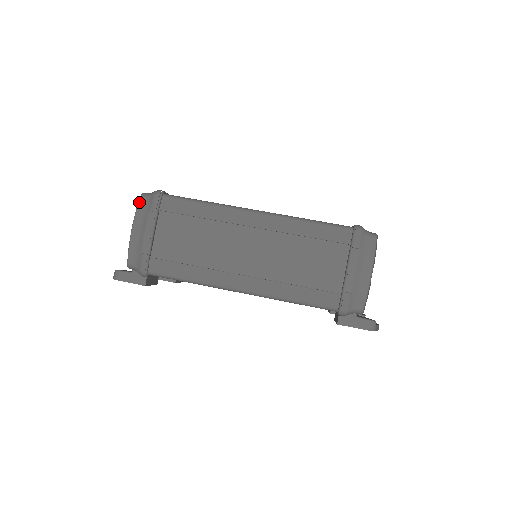
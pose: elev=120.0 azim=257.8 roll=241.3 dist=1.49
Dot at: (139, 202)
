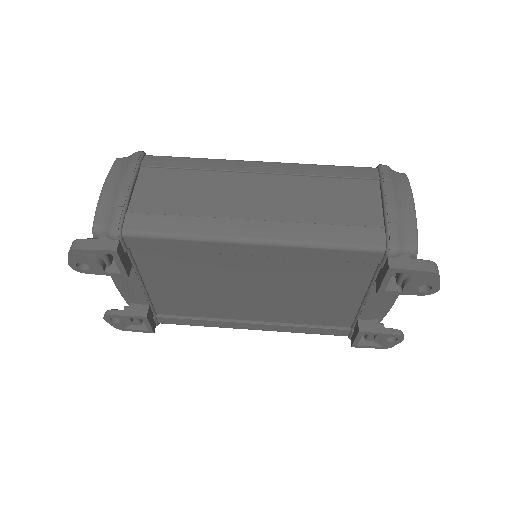
Dot at: (114, 162)
